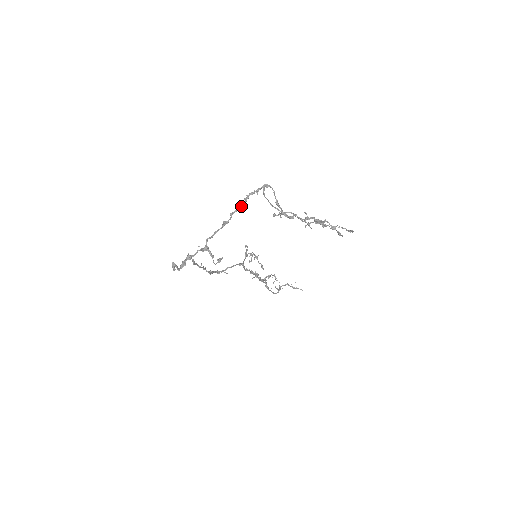
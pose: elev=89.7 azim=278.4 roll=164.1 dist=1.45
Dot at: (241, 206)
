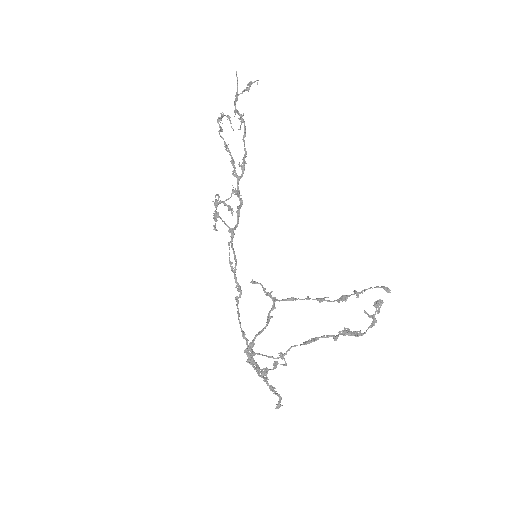
Dot at: (256, 365)
